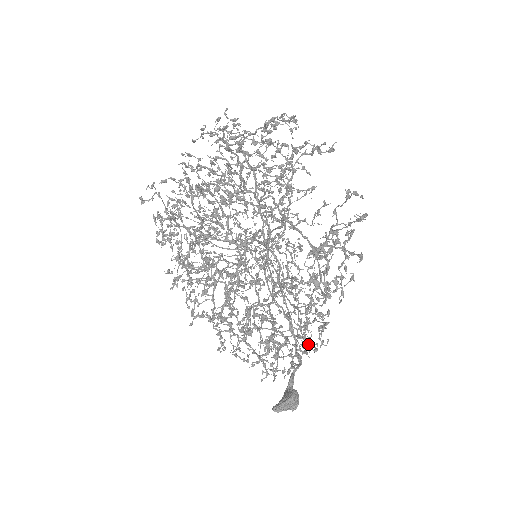
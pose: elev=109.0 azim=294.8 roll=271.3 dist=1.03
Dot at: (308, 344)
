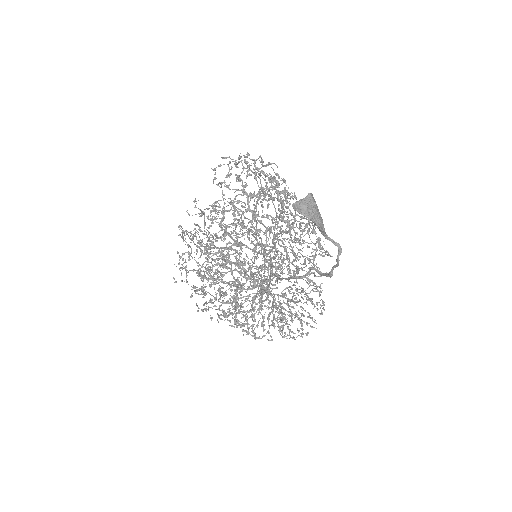
Dot at: occluded
